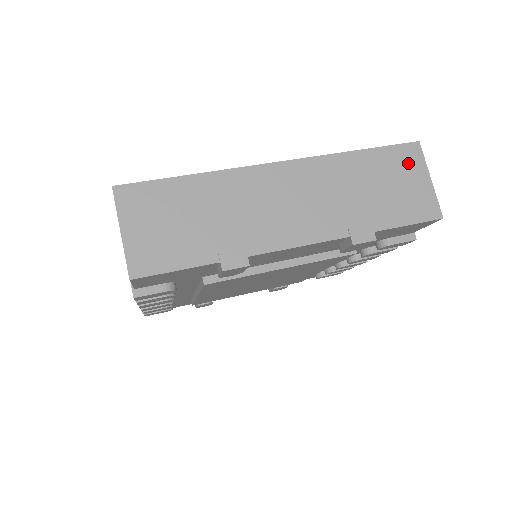
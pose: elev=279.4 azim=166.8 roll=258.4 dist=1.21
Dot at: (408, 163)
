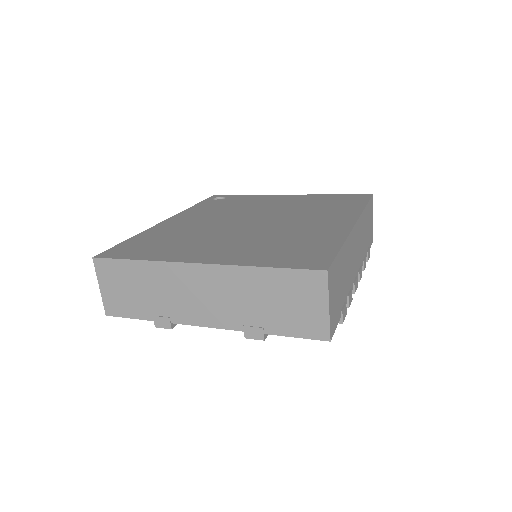
Dot at: (310, 288)
